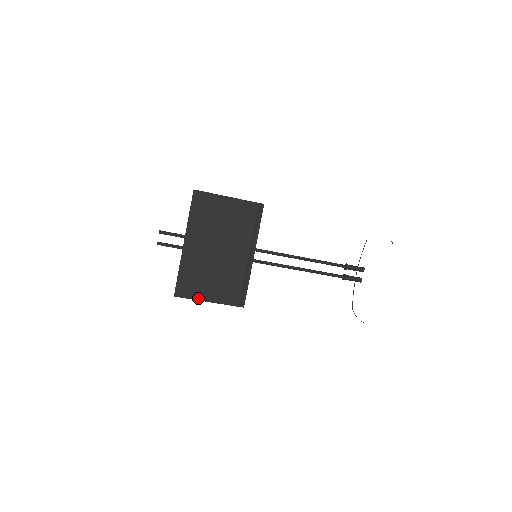
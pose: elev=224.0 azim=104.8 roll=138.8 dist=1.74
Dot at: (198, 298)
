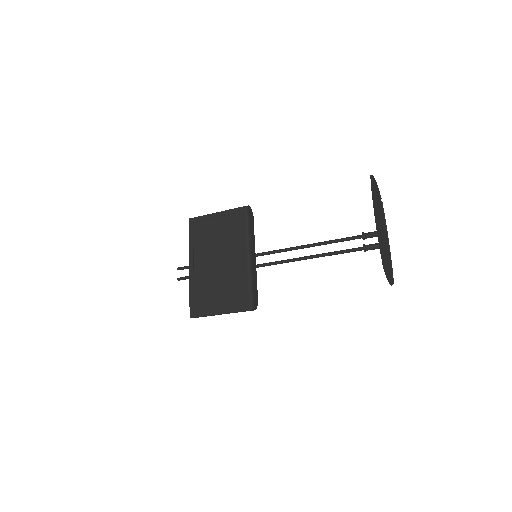
Dot at: (210, 313)
